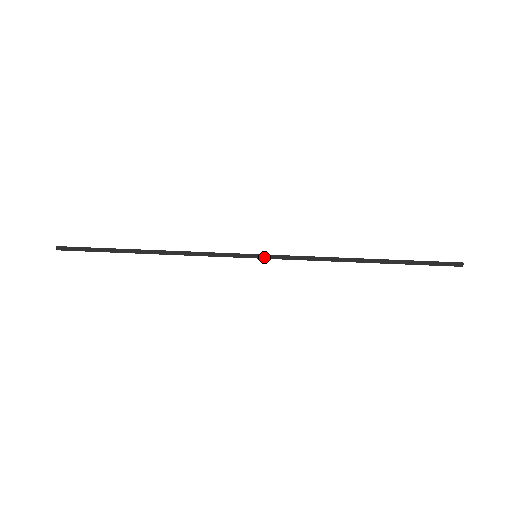
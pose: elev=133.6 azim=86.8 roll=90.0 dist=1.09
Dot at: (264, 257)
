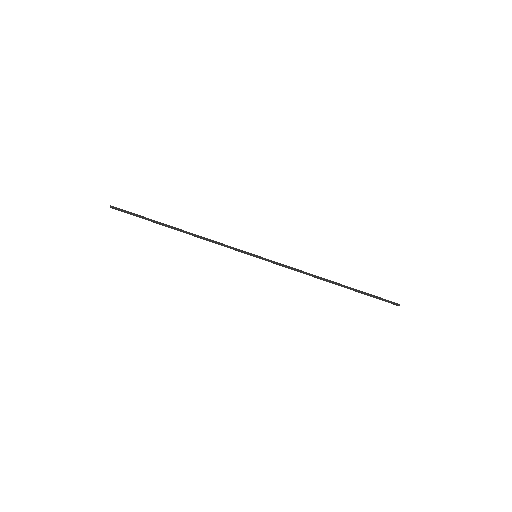
Dot at: (262, 258)
